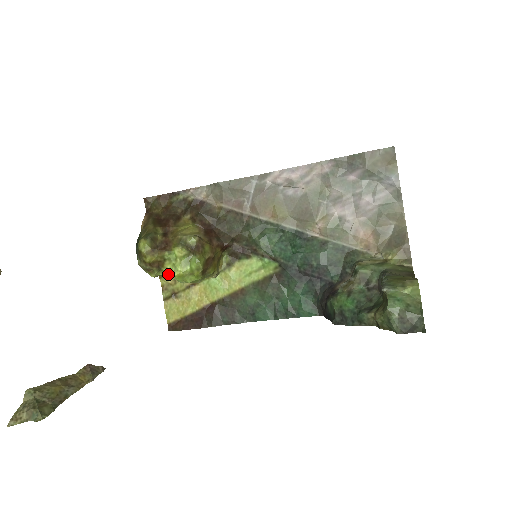
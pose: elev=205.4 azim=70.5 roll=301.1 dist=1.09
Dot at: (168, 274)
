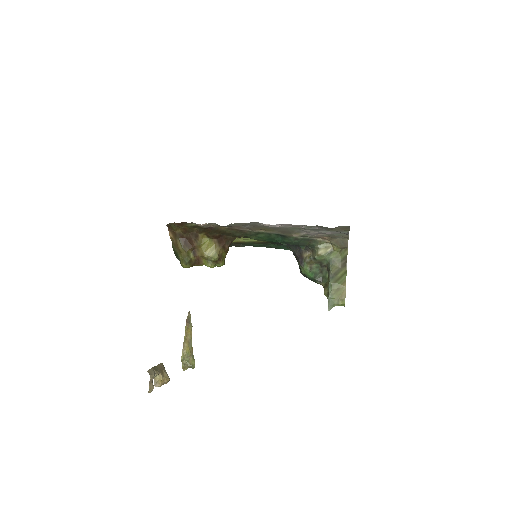
Dot at: occluded
